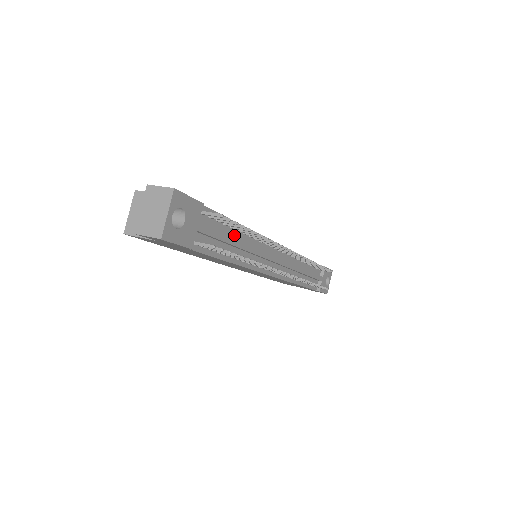
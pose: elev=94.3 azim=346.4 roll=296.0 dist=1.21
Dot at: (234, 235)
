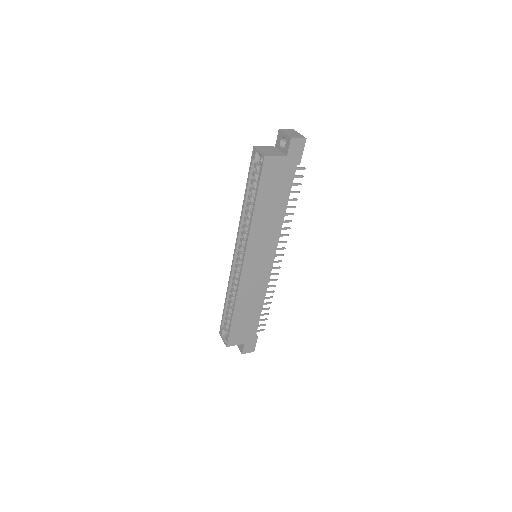
Dot at: occluded
